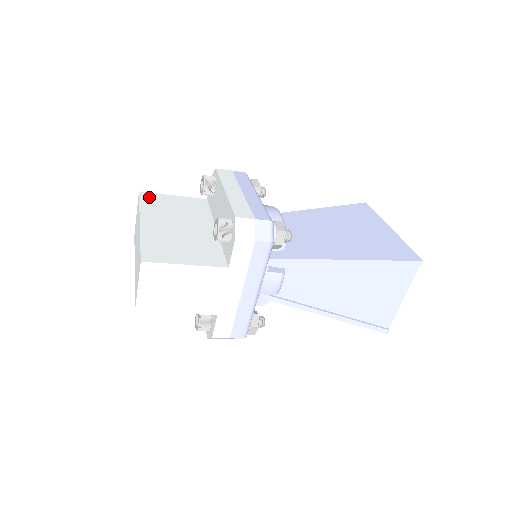
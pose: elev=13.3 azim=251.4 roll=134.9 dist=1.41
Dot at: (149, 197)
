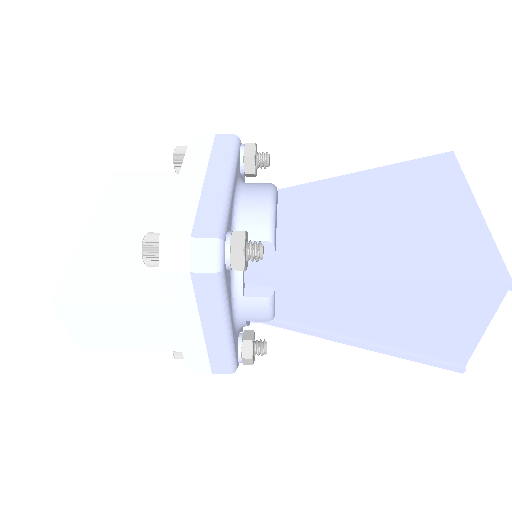
Dot at: (121, 180)
